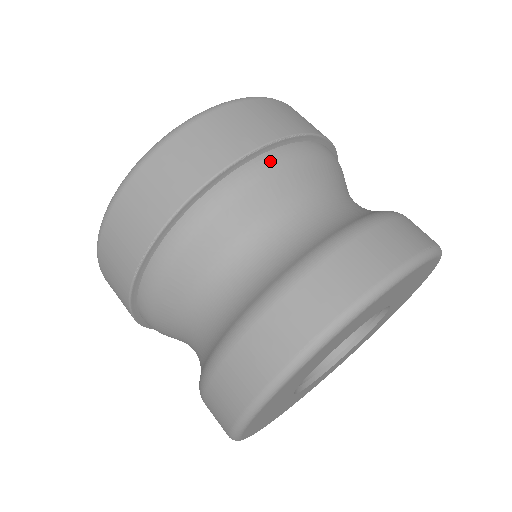
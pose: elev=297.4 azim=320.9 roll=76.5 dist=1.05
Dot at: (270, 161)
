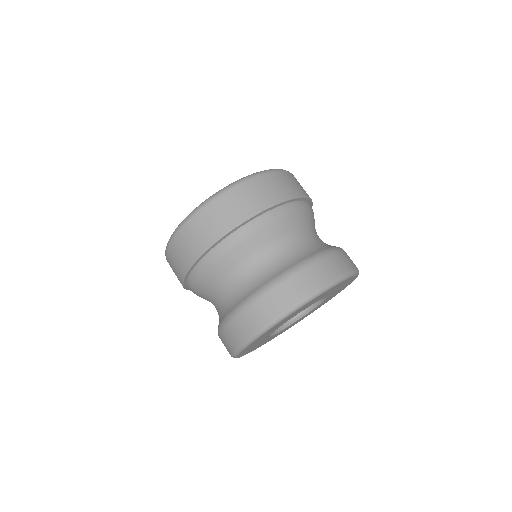
Dot at: (306, 205)
